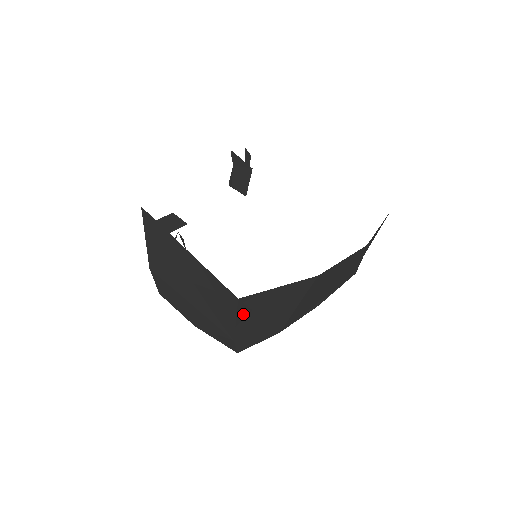
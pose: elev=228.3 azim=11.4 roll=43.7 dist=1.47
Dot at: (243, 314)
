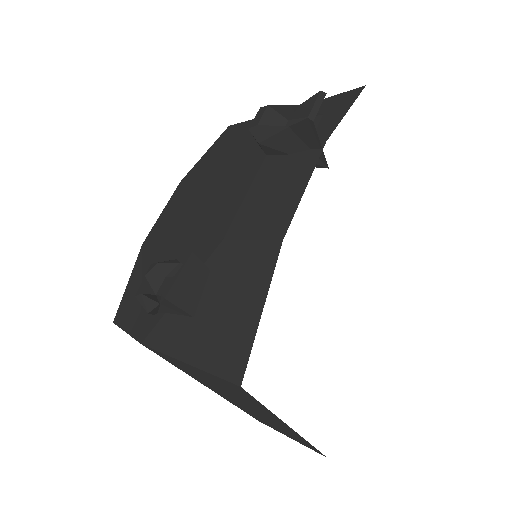
Dot at: occluded
